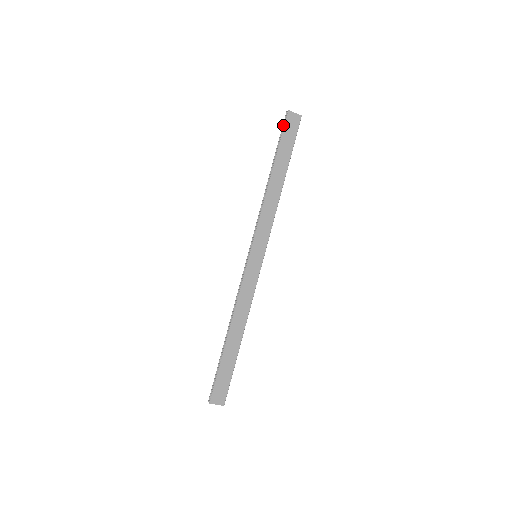
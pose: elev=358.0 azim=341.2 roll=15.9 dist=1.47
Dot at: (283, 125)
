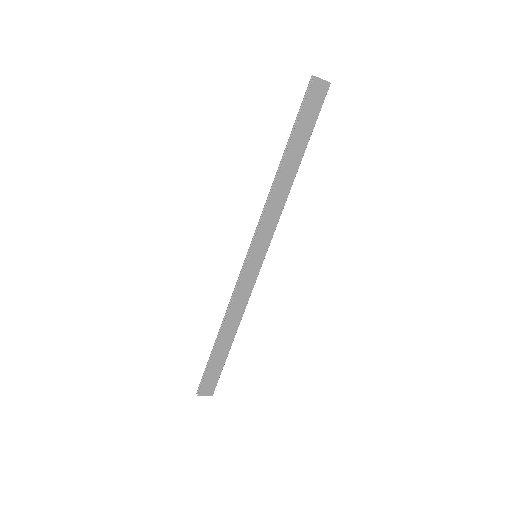
Dot at: (305, 95)
